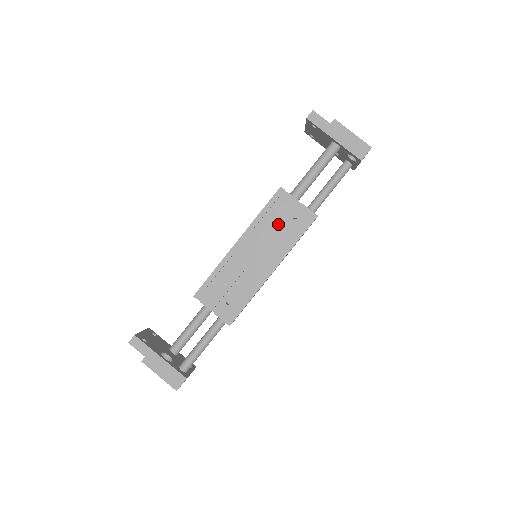
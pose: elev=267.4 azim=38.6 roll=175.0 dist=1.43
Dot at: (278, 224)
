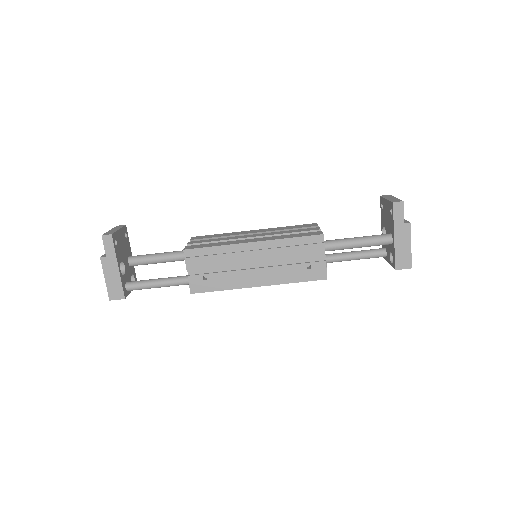
Dot at: (295, 258)
